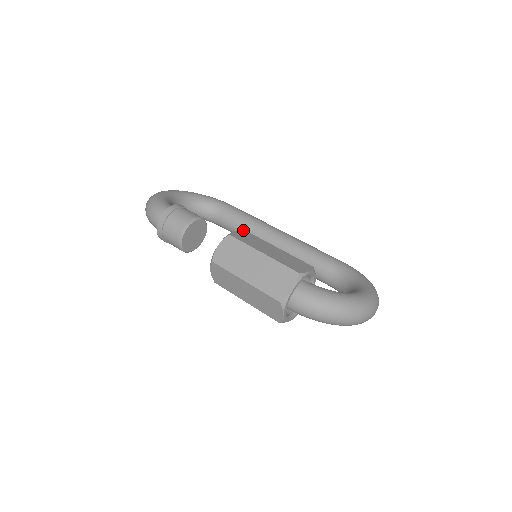
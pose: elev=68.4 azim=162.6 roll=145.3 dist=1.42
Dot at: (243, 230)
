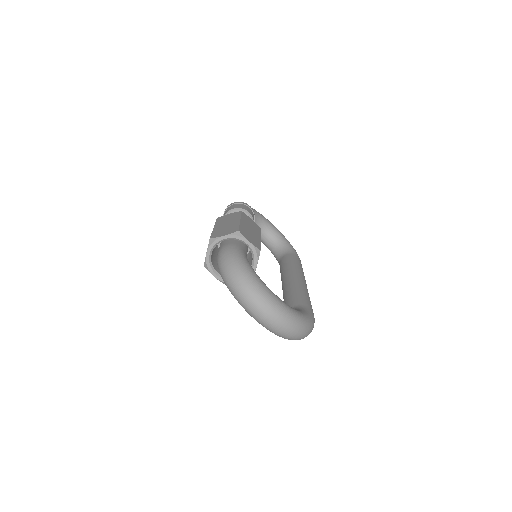
Dot at: (284, 267)
